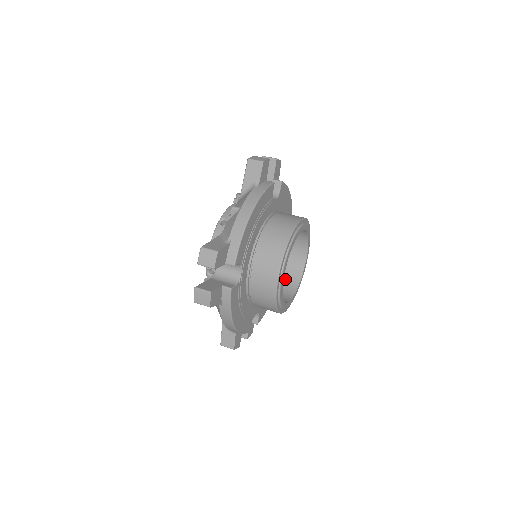
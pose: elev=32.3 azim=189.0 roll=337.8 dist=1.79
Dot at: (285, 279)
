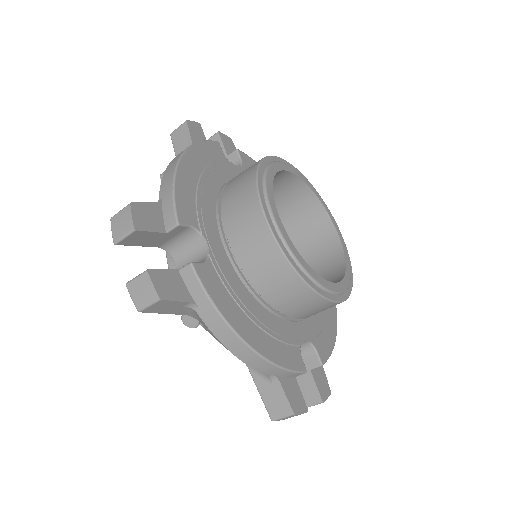
Dot at: (324, 274)
